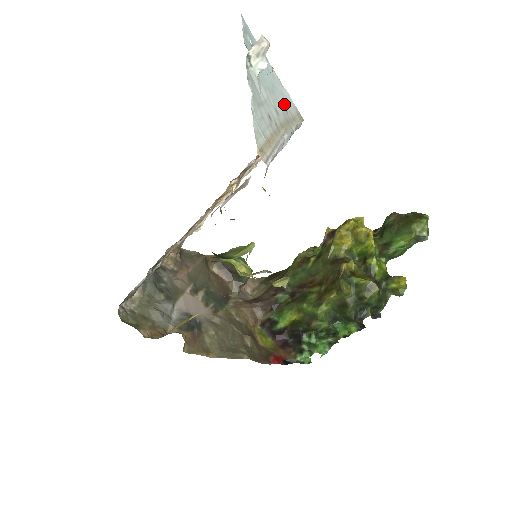
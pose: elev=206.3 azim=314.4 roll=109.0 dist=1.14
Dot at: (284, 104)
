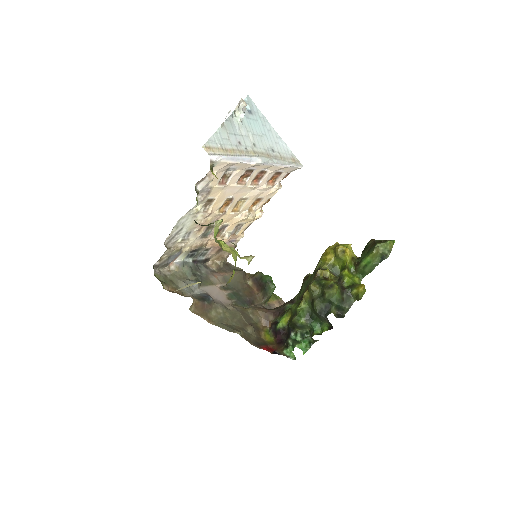
Dot at: (273, 147)
